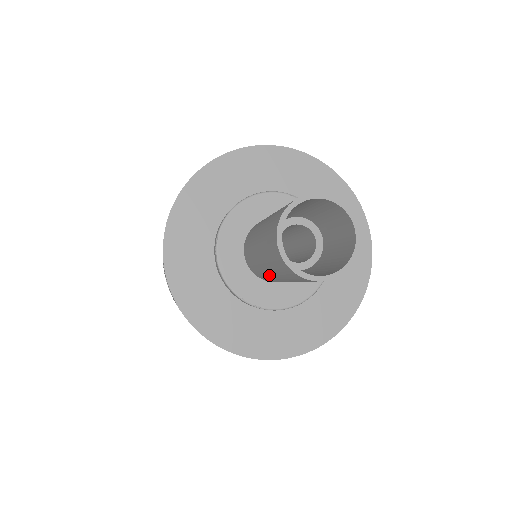
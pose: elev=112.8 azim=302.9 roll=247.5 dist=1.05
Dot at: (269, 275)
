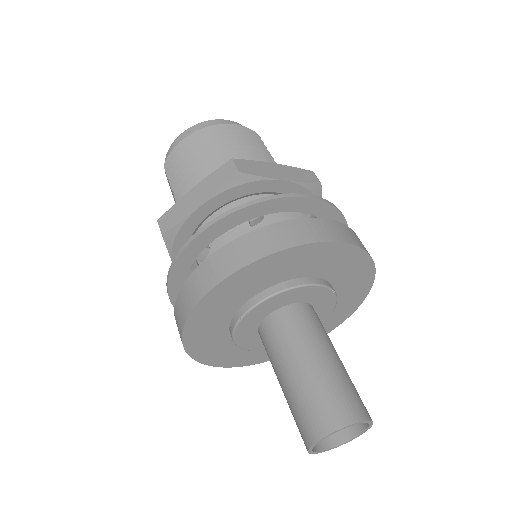
Dot at: occluded
